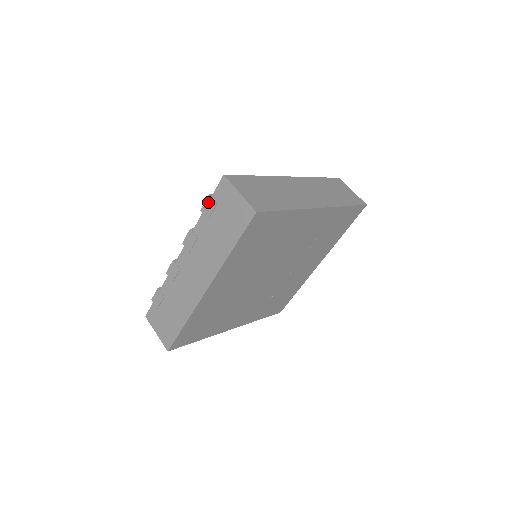
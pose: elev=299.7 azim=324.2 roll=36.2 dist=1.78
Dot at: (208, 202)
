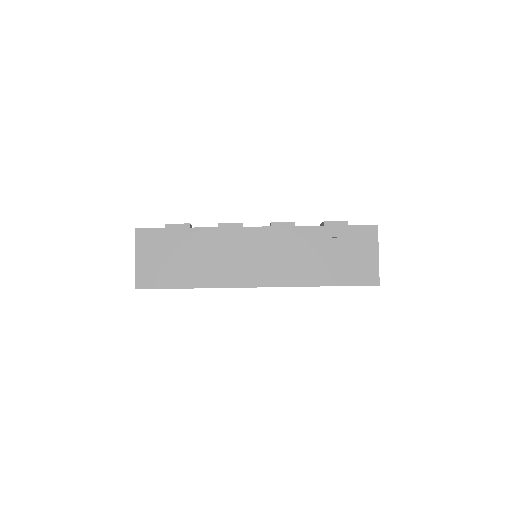
Dot at: (340, 226)
